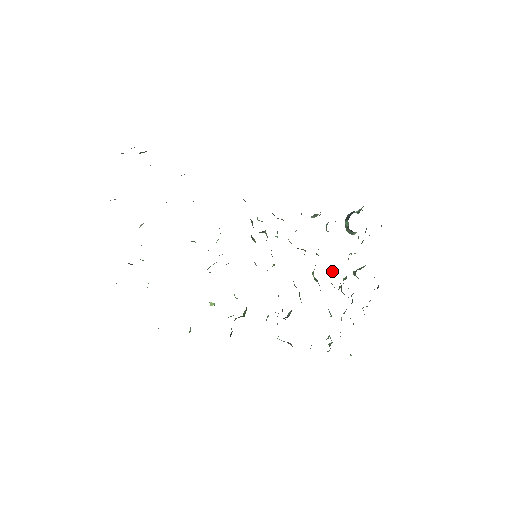
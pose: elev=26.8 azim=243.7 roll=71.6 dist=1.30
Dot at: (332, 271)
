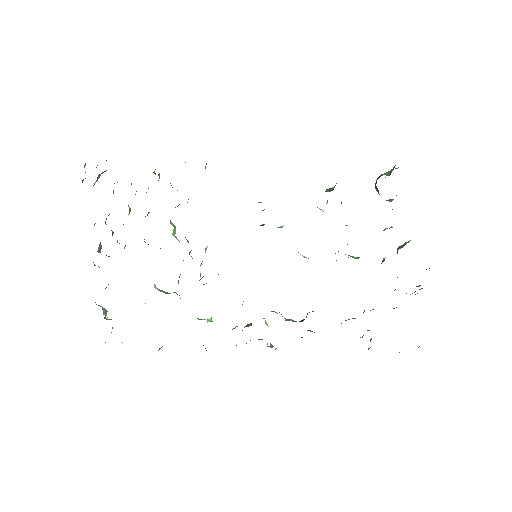
Dot at: occluded
